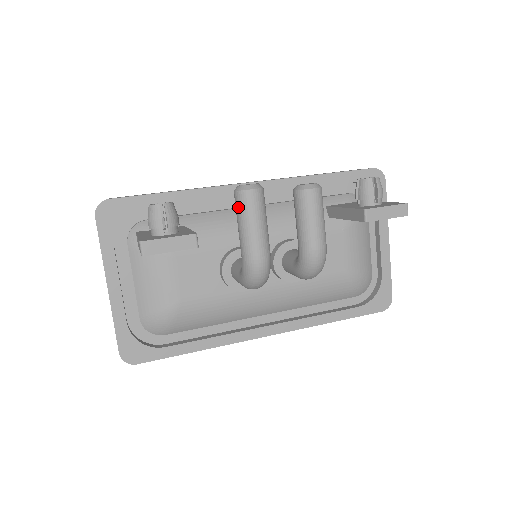
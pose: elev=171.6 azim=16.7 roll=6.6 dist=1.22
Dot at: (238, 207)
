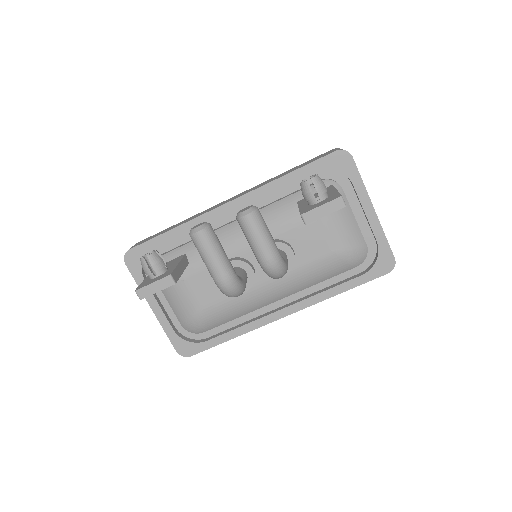
Dot at: (195, 246)
